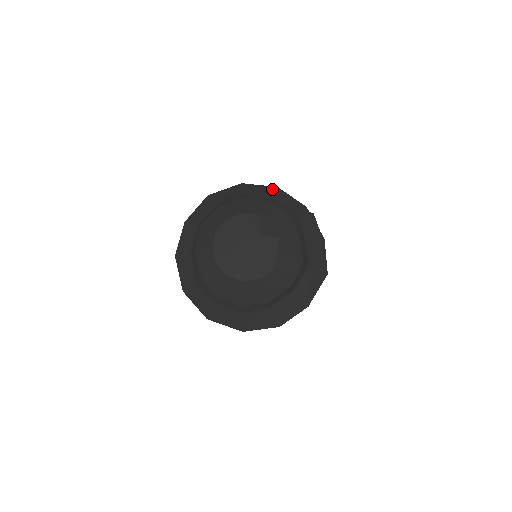
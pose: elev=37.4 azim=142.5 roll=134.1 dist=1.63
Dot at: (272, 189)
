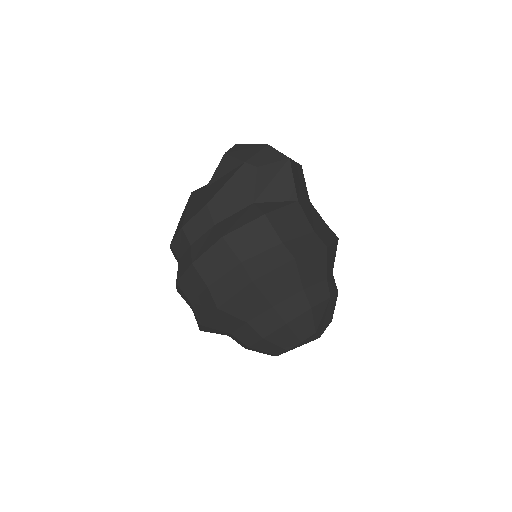
Dot at: (294, 271)
